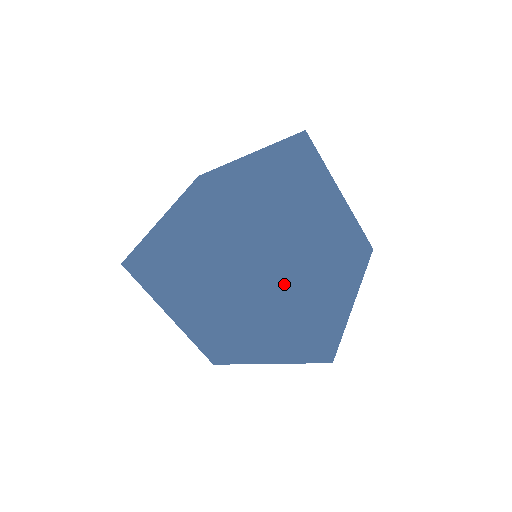
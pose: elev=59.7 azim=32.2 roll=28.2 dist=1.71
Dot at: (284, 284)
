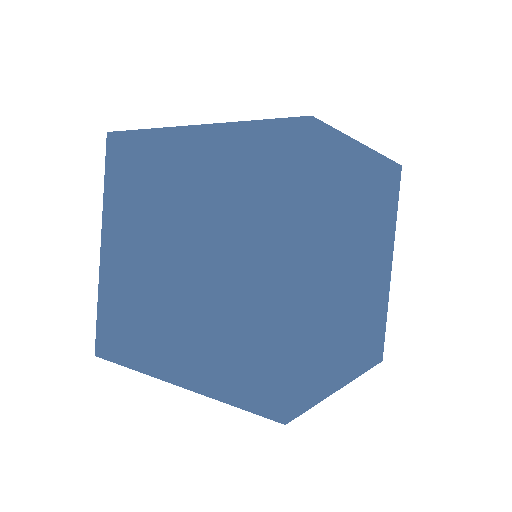
Dot at: (308, 247)
